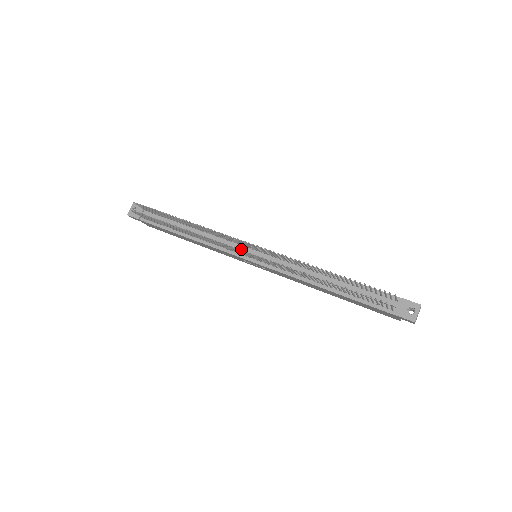
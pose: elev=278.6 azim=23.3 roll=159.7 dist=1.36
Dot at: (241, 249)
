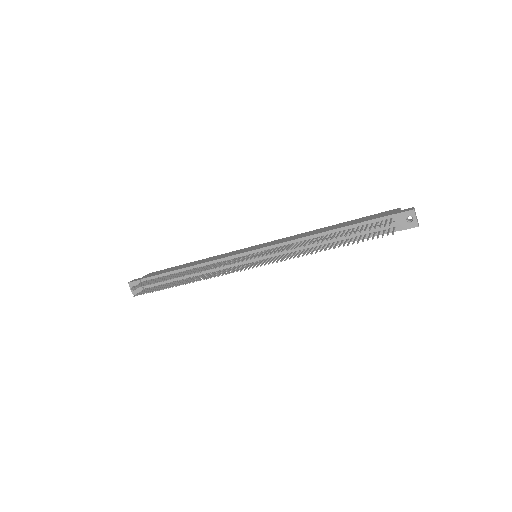
Dot at: (244, 270)
